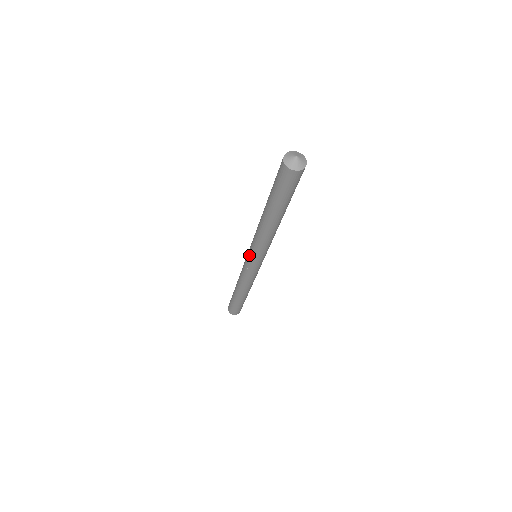
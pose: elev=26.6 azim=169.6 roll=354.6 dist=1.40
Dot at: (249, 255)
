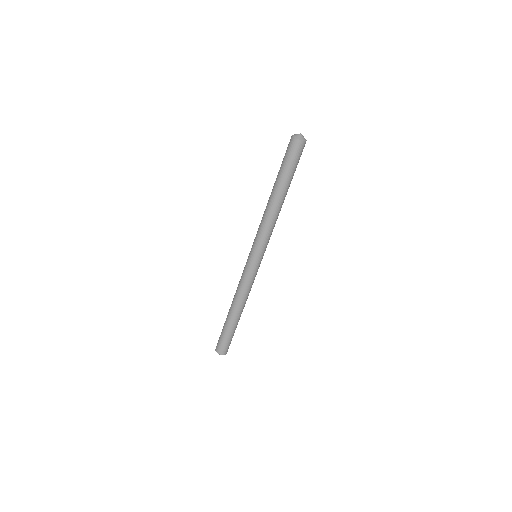
Dot at: (256, 254)
